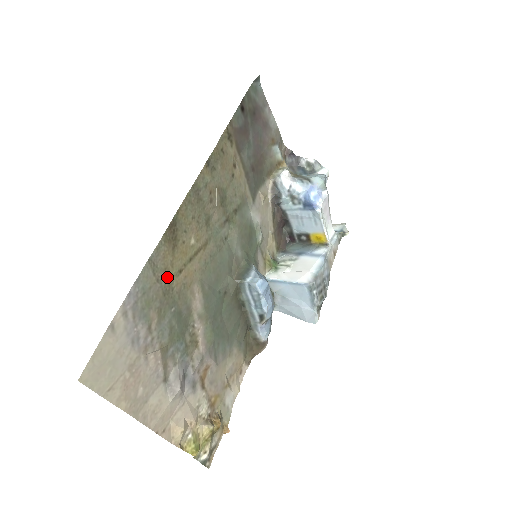
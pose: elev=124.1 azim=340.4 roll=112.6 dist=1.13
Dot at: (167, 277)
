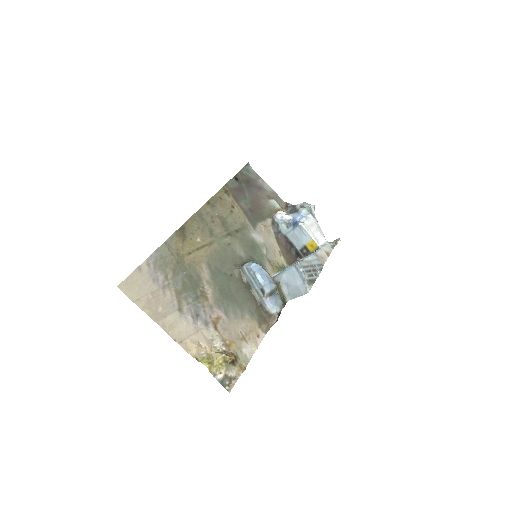
Dot at: (179, 254)
